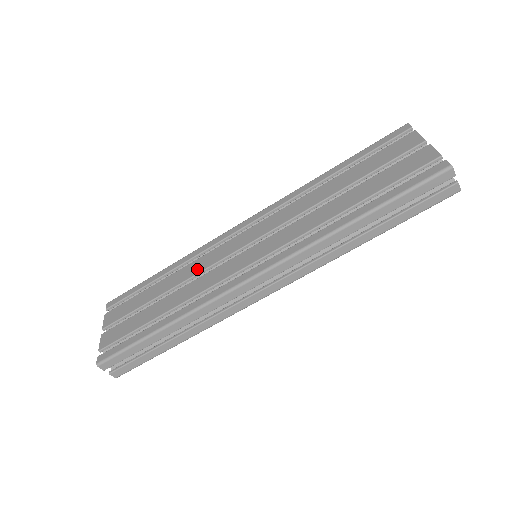
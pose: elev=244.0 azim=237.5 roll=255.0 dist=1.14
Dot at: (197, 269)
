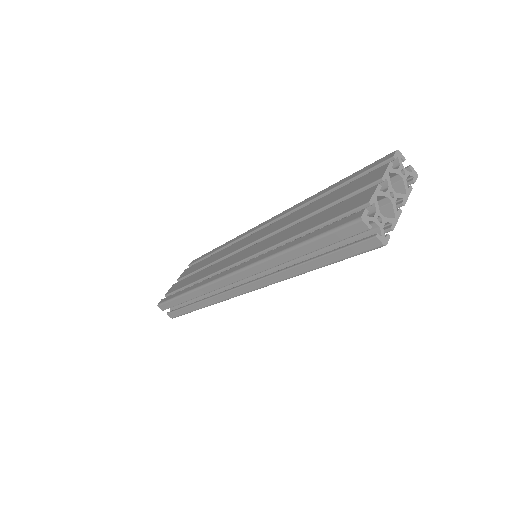
Dot at: (223, 254)
